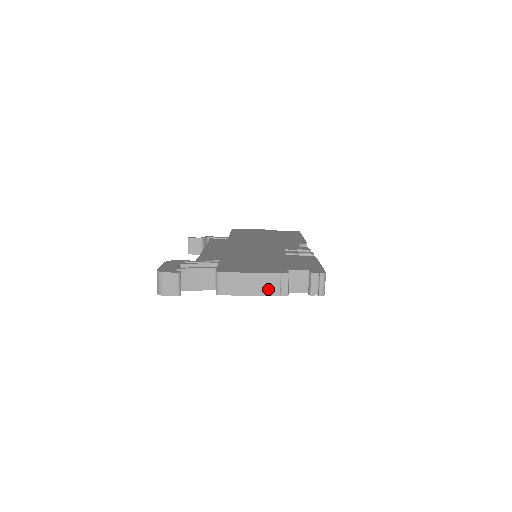
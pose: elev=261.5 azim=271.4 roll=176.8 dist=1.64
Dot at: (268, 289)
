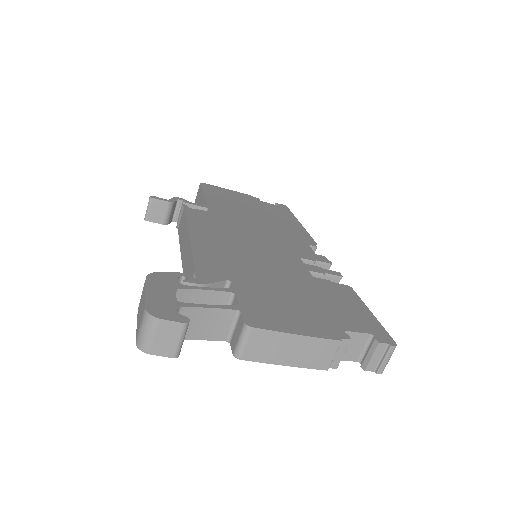
Dot at: (315, 360)
